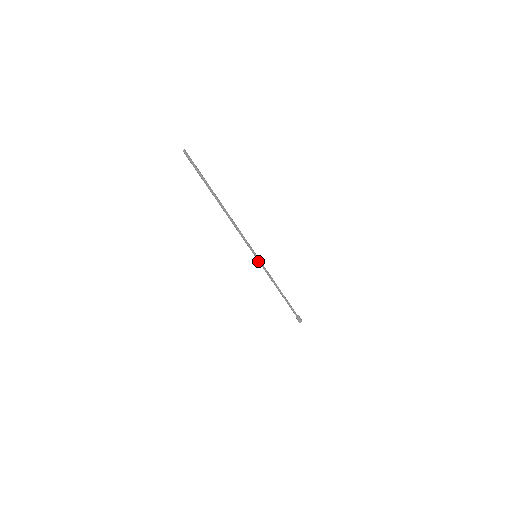
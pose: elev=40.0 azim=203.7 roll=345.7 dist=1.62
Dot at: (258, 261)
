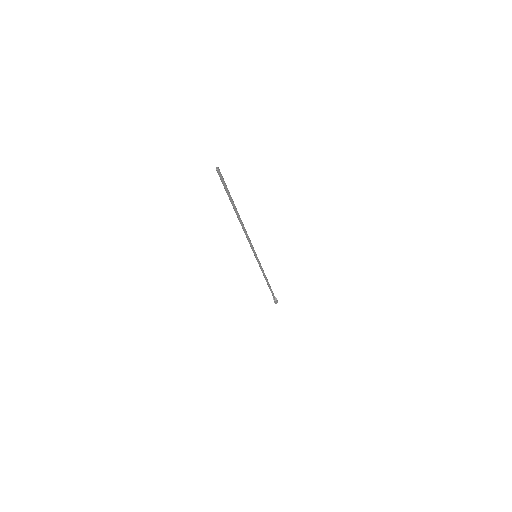
Dot at: (257, 260)
